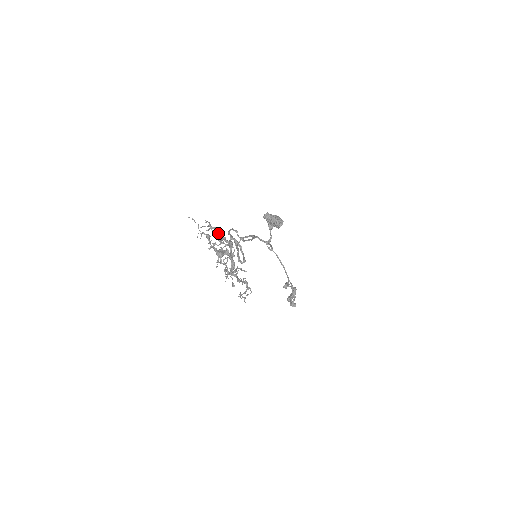
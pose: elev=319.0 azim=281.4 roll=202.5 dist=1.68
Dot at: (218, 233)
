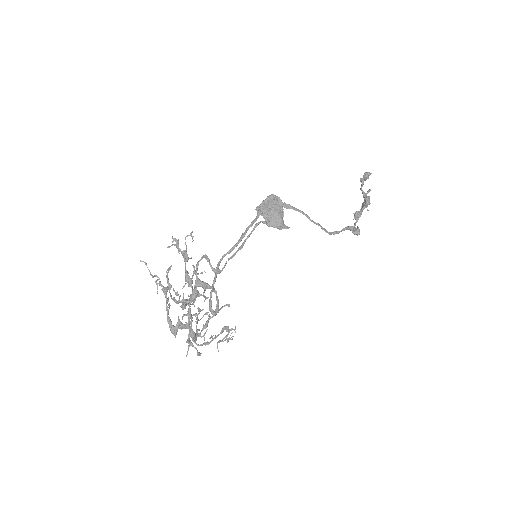
Dot at: (188, 259)
